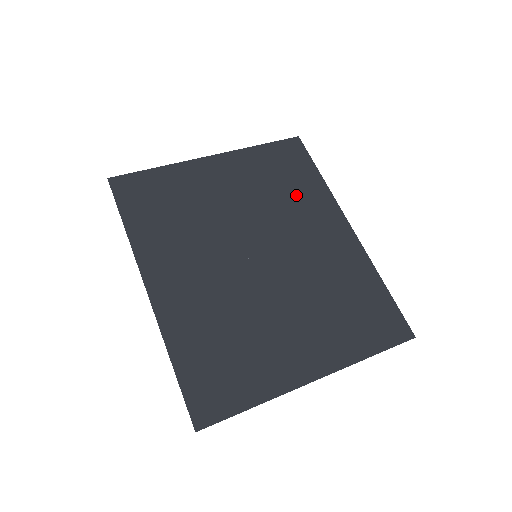
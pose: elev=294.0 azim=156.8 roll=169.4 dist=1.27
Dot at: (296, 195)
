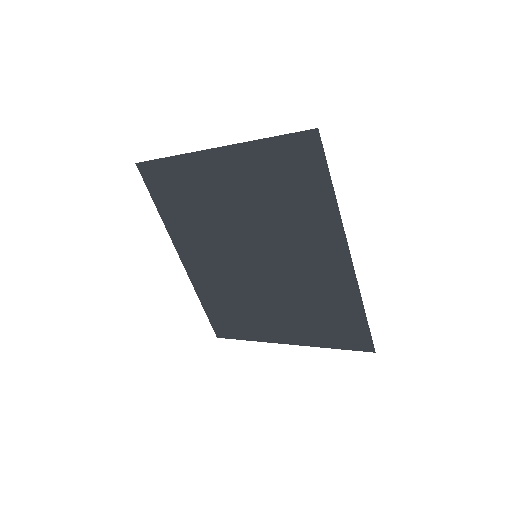
Dot at: (299, 210)
